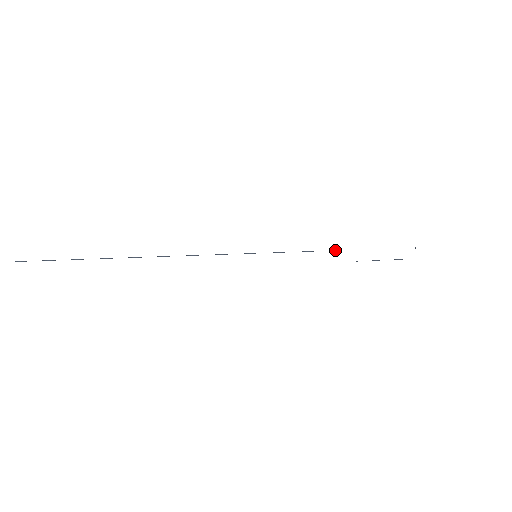
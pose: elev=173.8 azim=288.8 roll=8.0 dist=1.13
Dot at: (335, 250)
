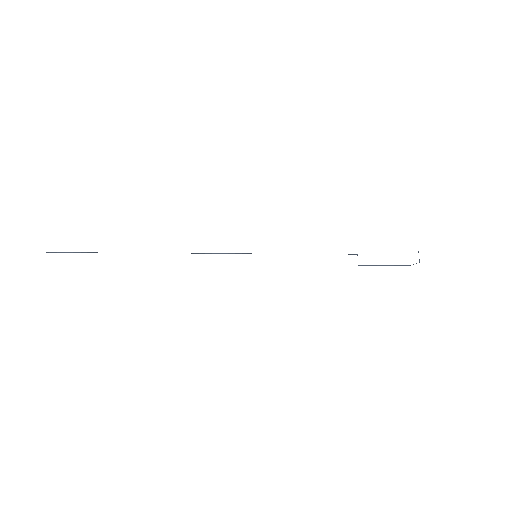
Dot at: occluded
